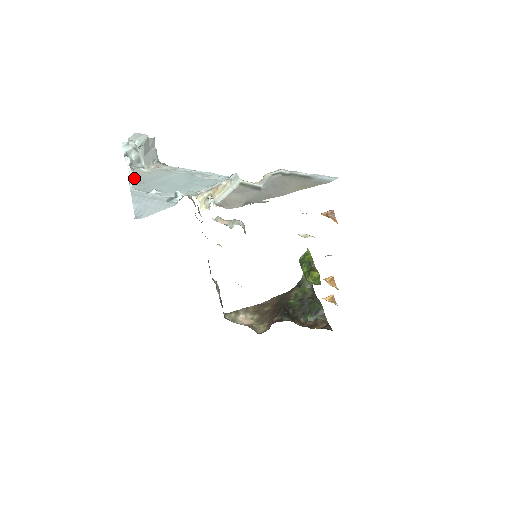
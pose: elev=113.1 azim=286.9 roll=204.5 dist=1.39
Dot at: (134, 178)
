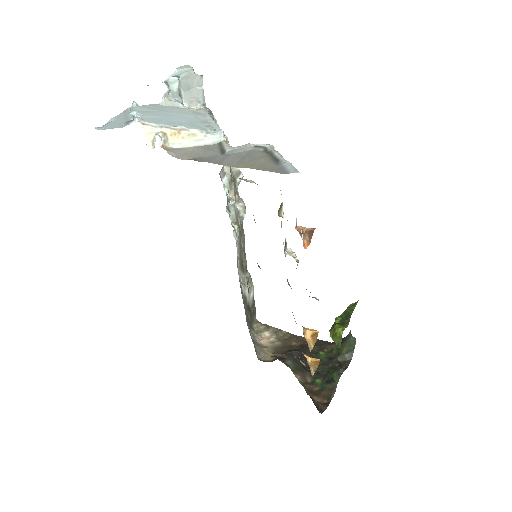
Dot at: (157, 105)
